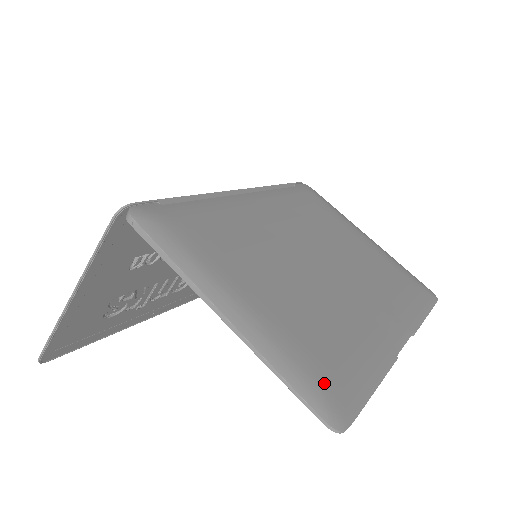
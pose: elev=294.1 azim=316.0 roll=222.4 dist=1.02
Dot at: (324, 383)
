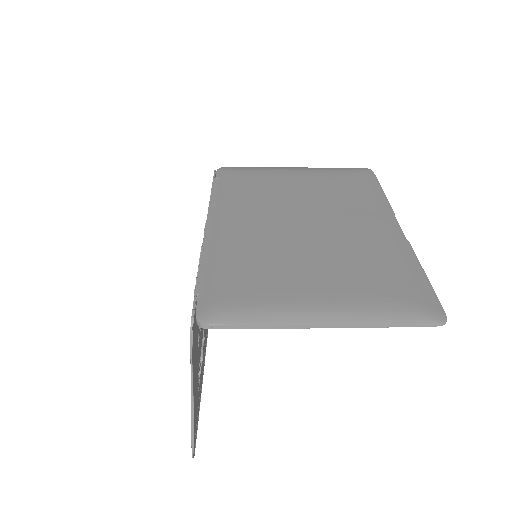
Dot at: (411, 304)
